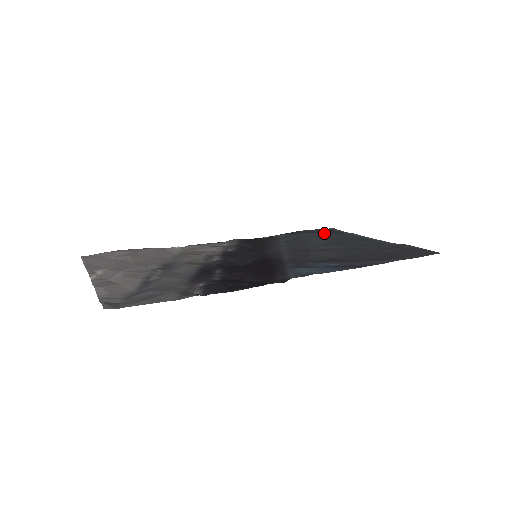
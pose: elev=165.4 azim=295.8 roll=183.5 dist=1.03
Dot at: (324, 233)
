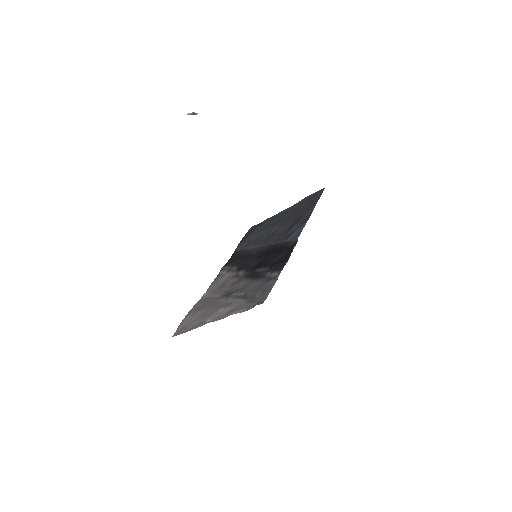
Dot at: (255, 230)
